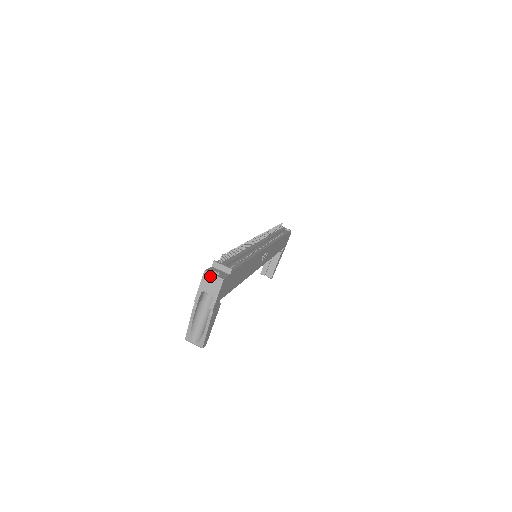
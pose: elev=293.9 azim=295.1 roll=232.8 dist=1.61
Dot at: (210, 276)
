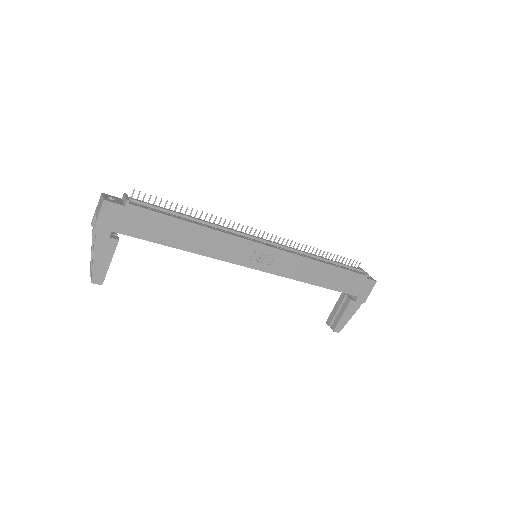
Dot at: (101, 198)
